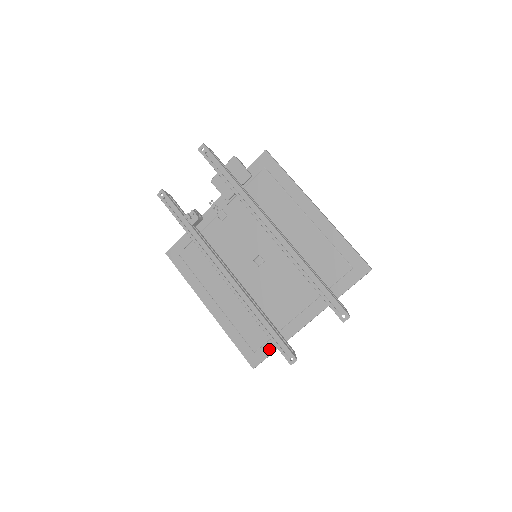
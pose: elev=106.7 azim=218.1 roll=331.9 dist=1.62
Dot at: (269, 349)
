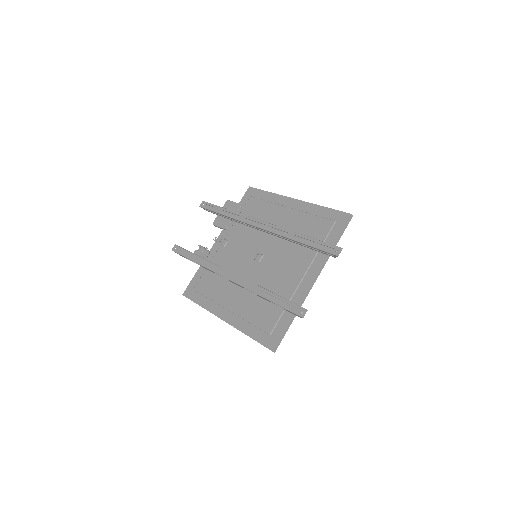
Dot at: (283, 324)
